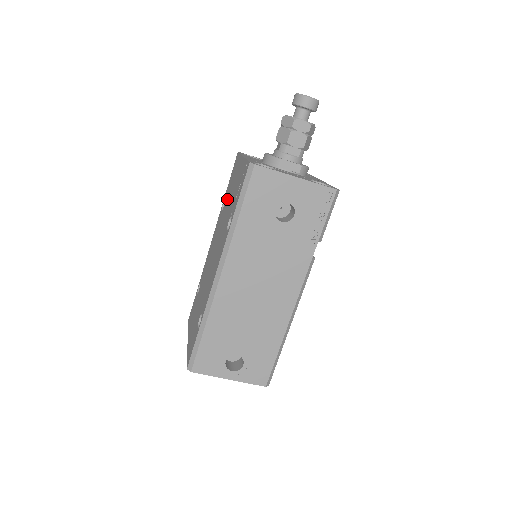
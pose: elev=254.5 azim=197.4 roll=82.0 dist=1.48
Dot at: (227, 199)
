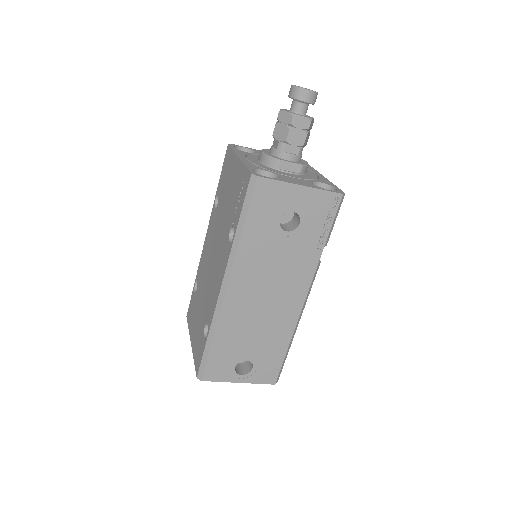
Dot at: (222, 199)
